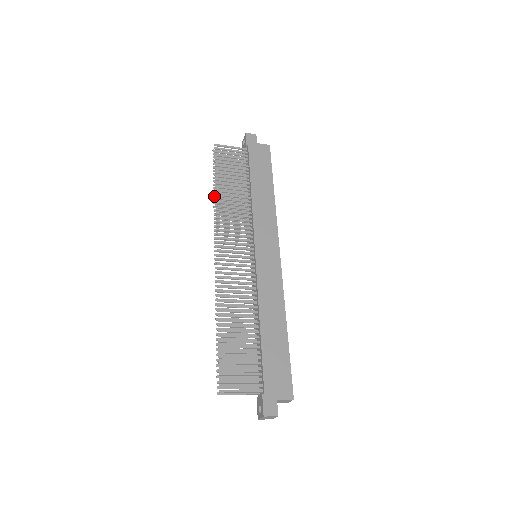
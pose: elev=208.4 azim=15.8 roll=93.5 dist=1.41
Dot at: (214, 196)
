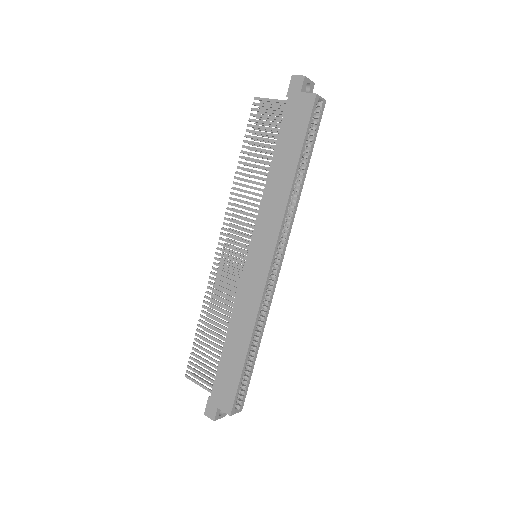
Dot at: (243, 170)
